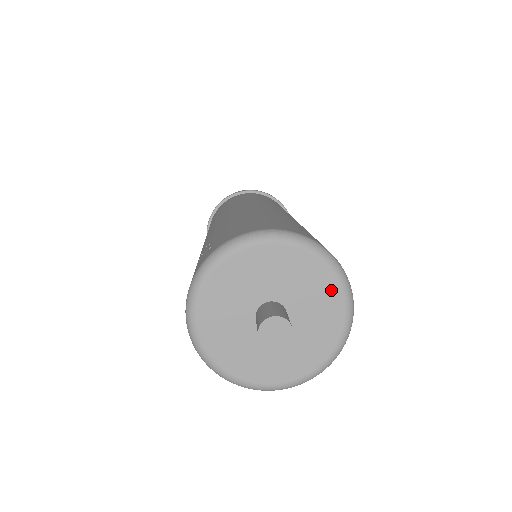
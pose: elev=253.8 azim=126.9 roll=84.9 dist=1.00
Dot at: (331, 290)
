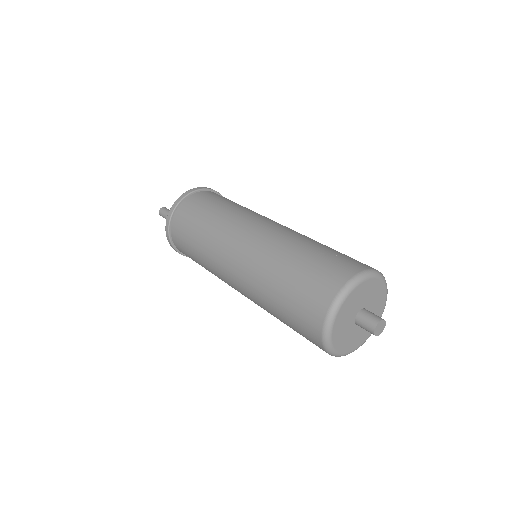
Dot at: occluded
